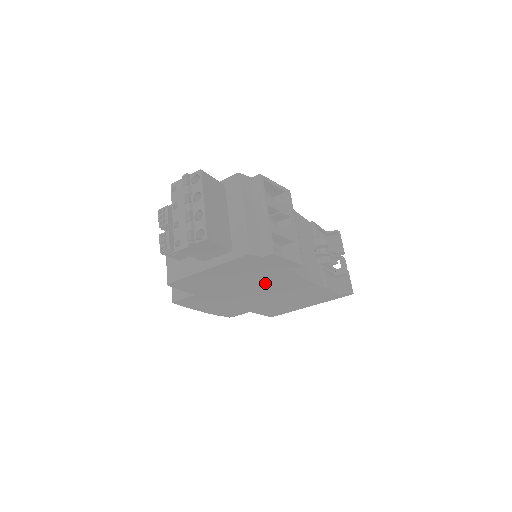
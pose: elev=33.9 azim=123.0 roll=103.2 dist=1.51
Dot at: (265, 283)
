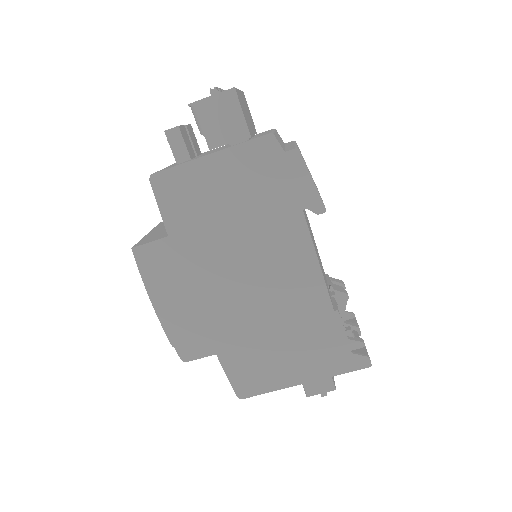
Dot at: (265, 246)
